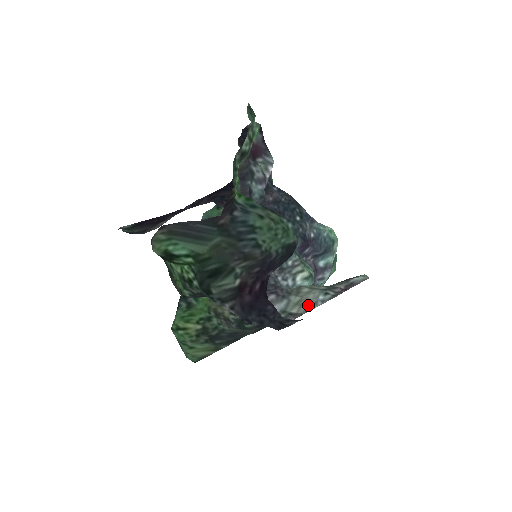
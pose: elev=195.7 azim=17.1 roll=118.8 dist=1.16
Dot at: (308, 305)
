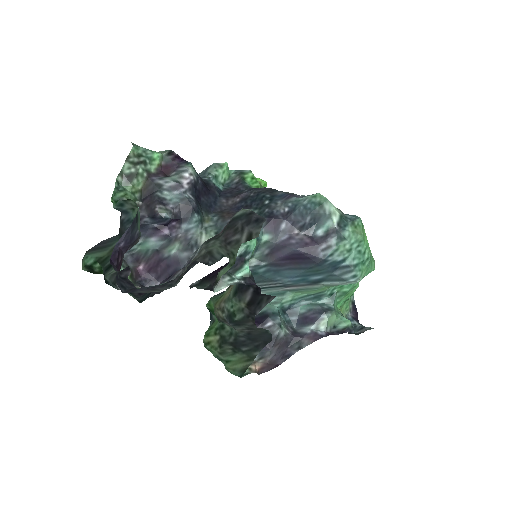
Dot at: occluded
